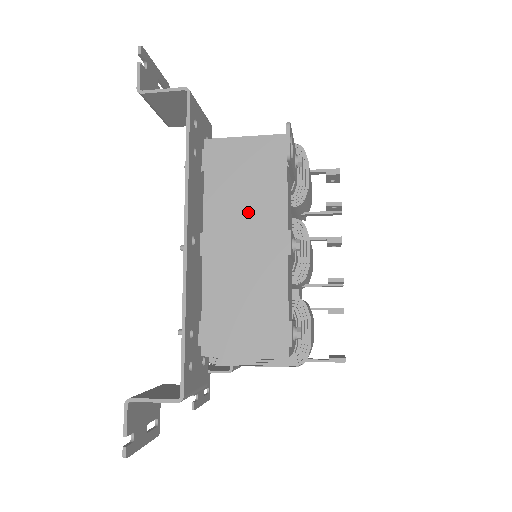
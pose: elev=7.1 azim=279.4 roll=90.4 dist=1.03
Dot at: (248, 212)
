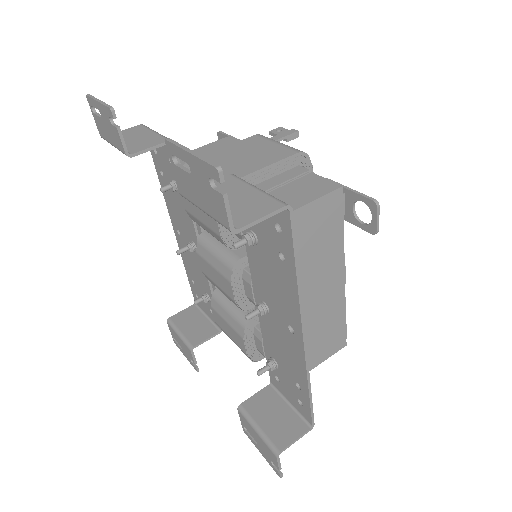
Dot at: (316, 270)
